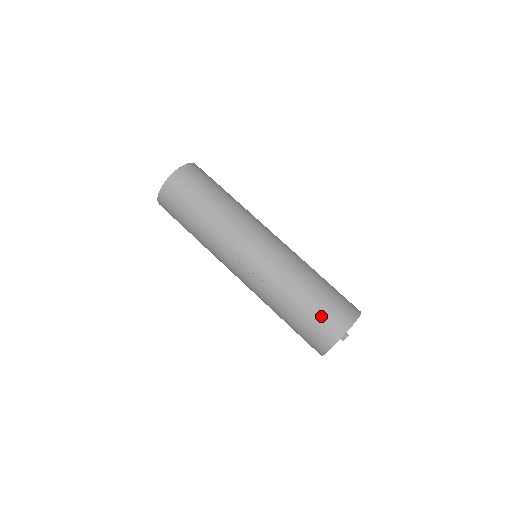
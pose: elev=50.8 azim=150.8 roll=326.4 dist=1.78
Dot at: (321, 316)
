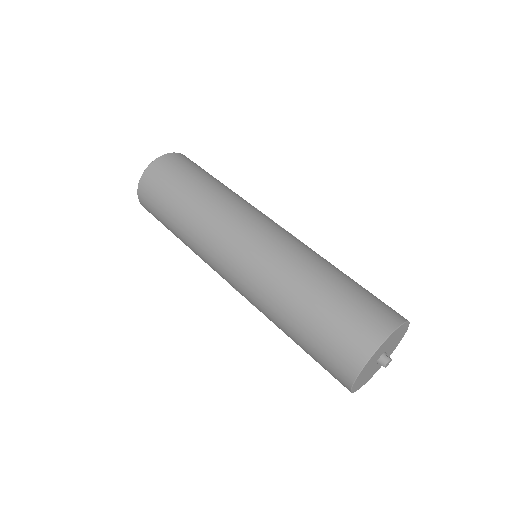
Dot at: (318, 358)
